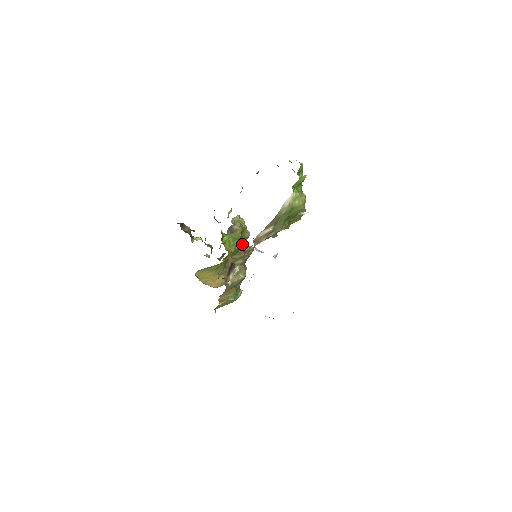
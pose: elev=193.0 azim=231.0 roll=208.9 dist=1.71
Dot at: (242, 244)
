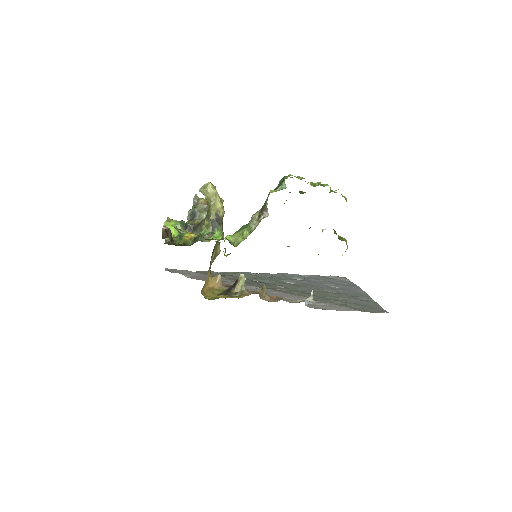
Dot at: occluded
